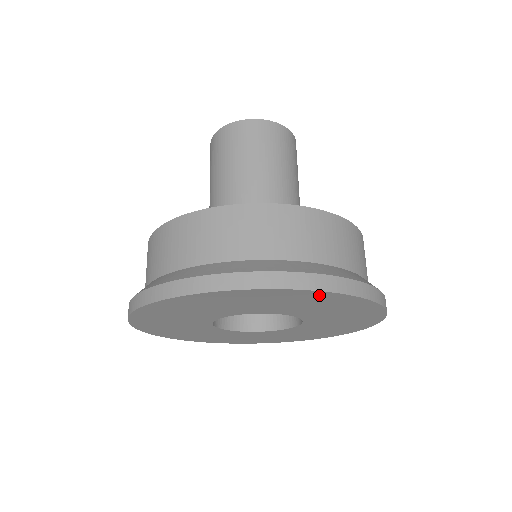
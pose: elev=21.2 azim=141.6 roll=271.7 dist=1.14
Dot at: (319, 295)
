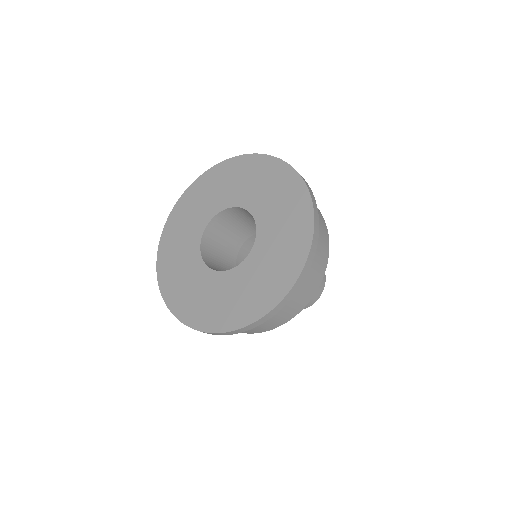
Dot at: (276, 166)
